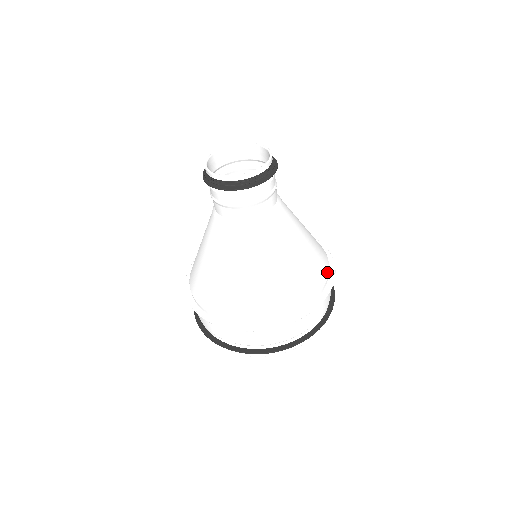
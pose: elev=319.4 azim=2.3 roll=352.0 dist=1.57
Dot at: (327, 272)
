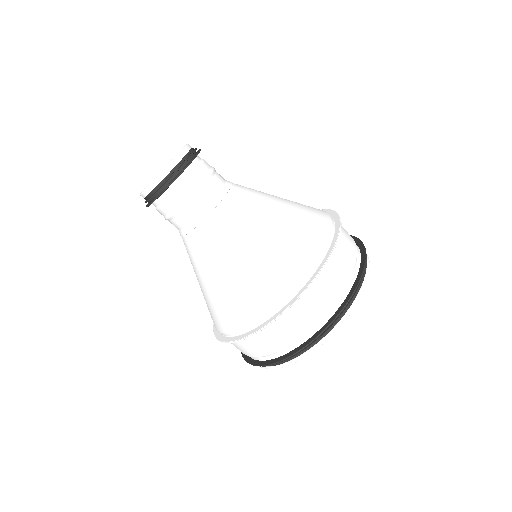
Dot at: (328, 228)
